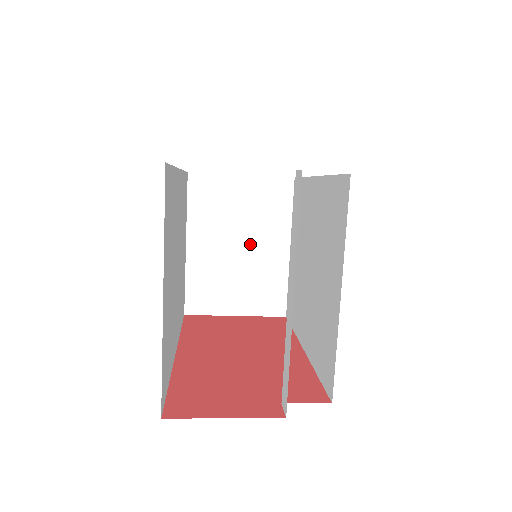
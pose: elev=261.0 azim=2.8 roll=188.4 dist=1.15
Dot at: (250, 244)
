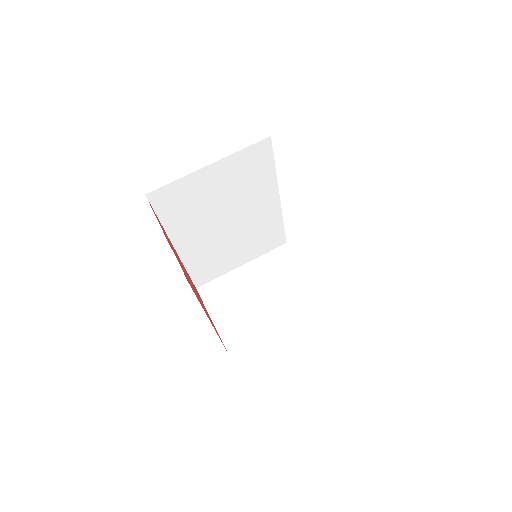
Dot at: (265, 299)
